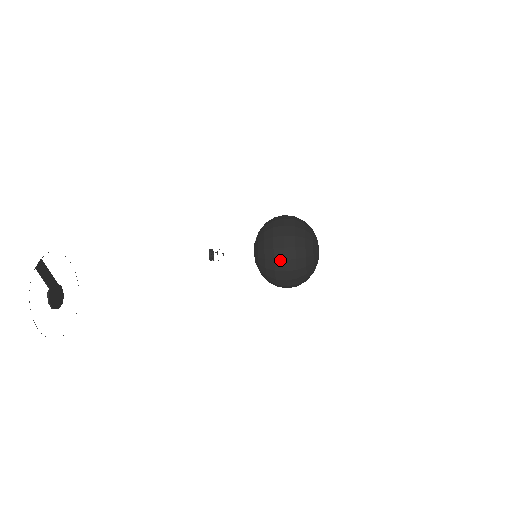
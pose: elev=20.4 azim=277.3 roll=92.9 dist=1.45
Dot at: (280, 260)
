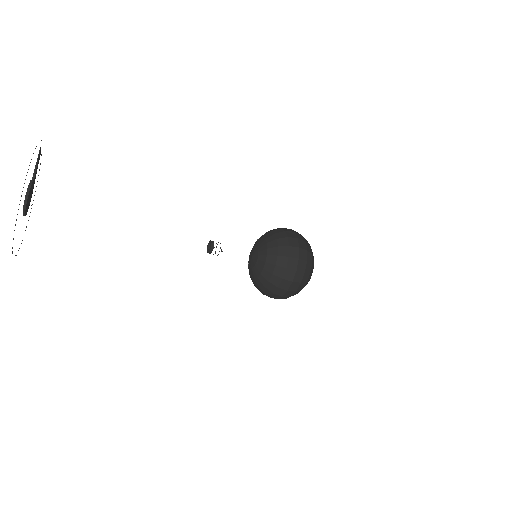
Dot at: (293, 238)
